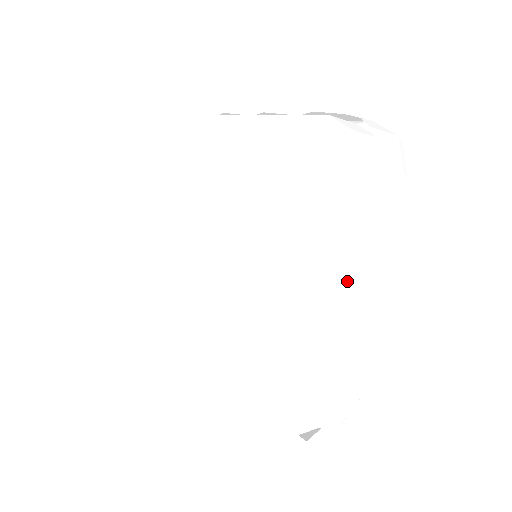
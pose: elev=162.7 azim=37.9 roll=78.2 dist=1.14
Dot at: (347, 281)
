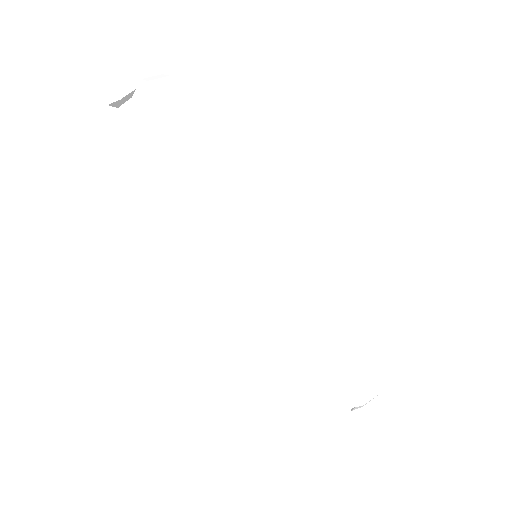
Dot at: (331, 378)
